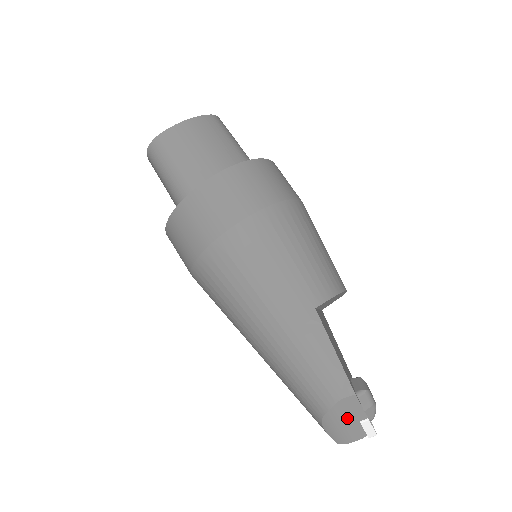
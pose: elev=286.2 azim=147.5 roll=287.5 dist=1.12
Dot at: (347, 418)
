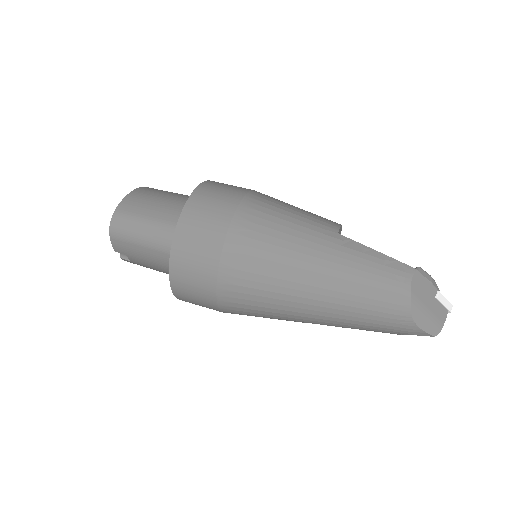
Dot at: (426, 299)
